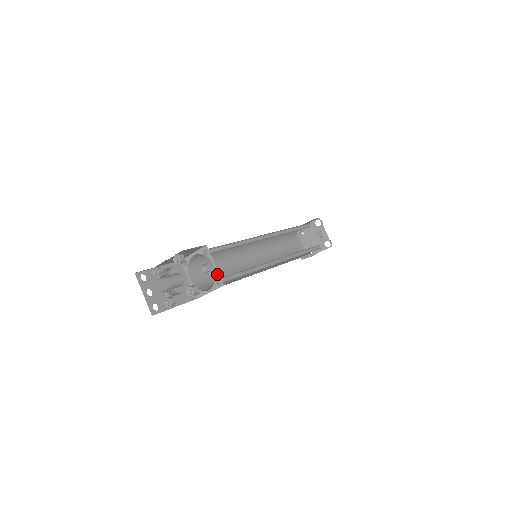
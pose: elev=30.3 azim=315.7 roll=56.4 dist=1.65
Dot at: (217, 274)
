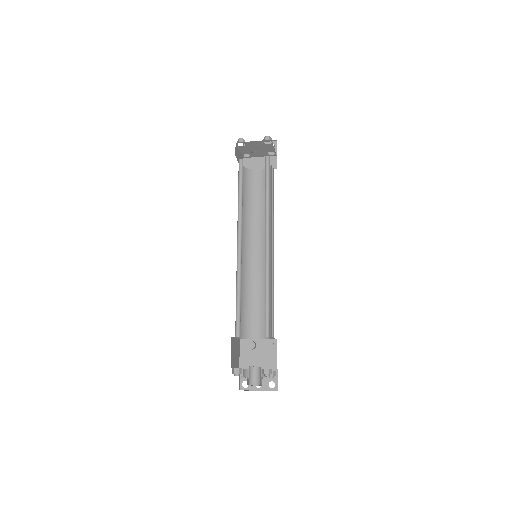
Dot at: occluded
